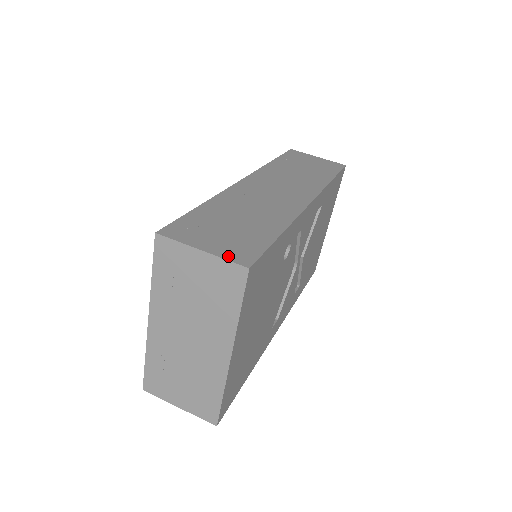
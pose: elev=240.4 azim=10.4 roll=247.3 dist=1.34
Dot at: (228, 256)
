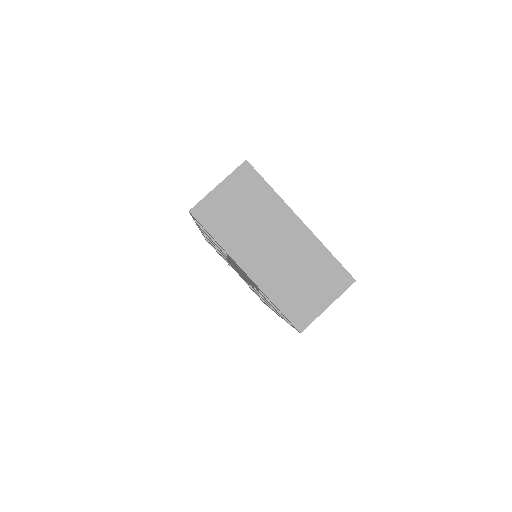
Dot at: (232, 173)
